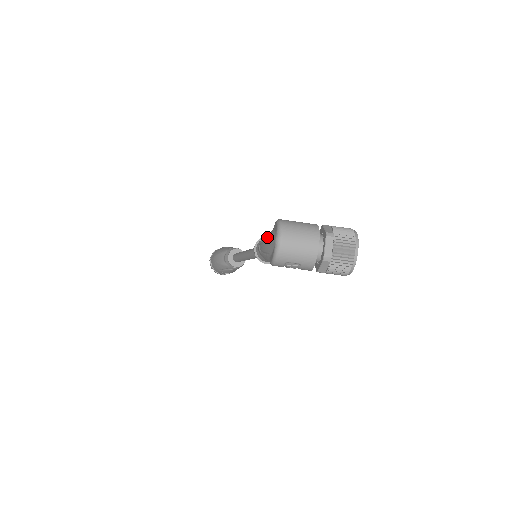
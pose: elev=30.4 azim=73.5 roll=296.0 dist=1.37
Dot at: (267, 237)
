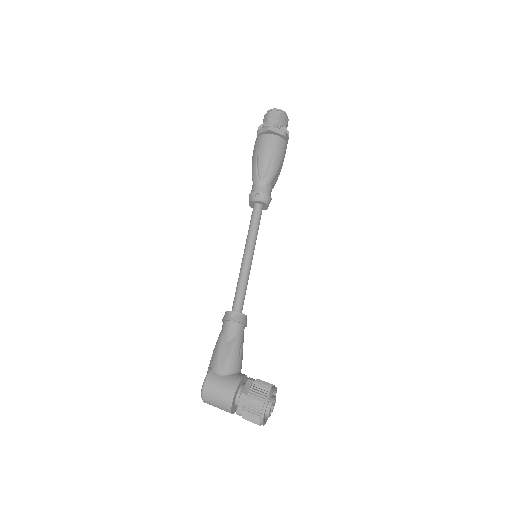
Dot at: occluded
